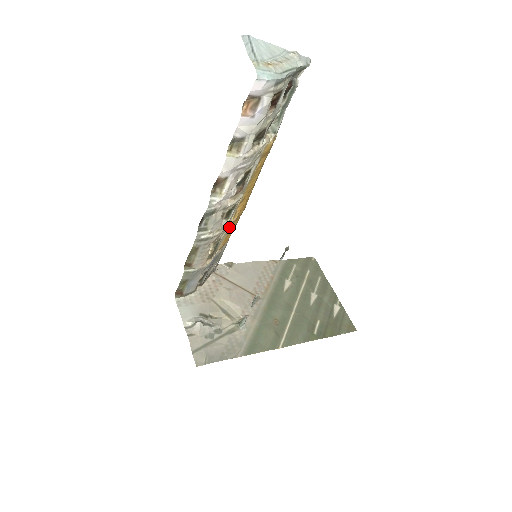
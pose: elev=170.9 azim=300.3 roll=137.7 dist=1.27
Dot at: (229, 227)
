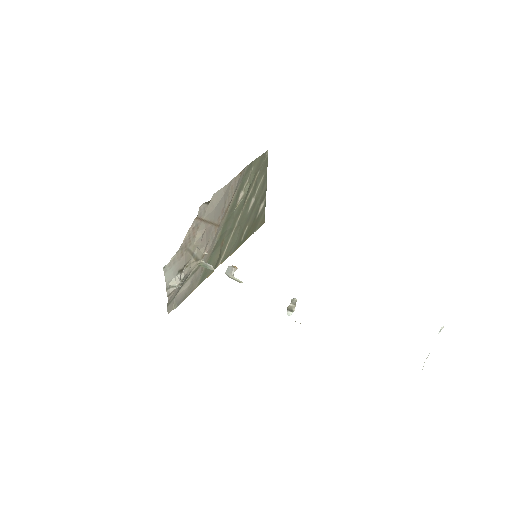
Dot at: occluded
